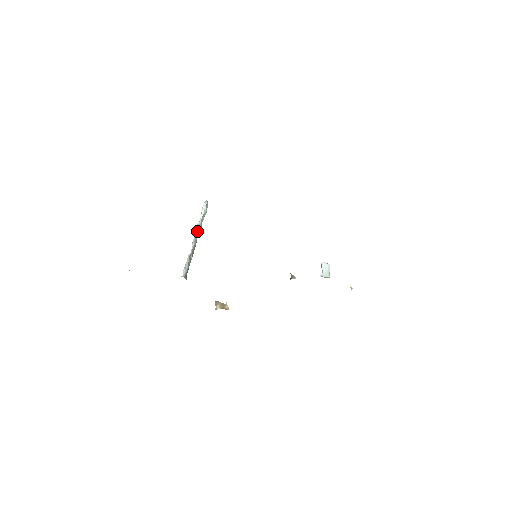
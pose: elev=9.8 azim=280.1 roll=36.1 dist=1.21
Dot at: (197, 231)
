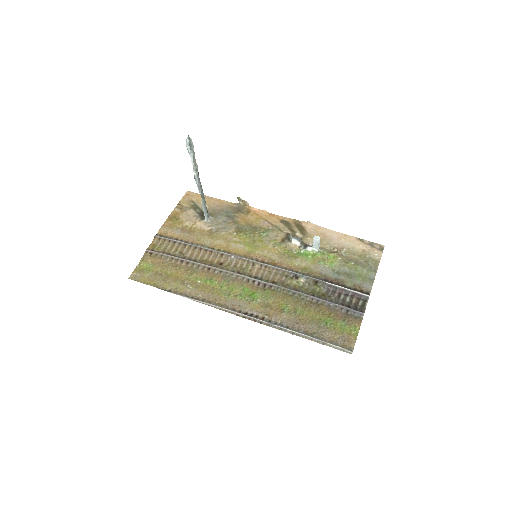
Dot at: (197, 180)
